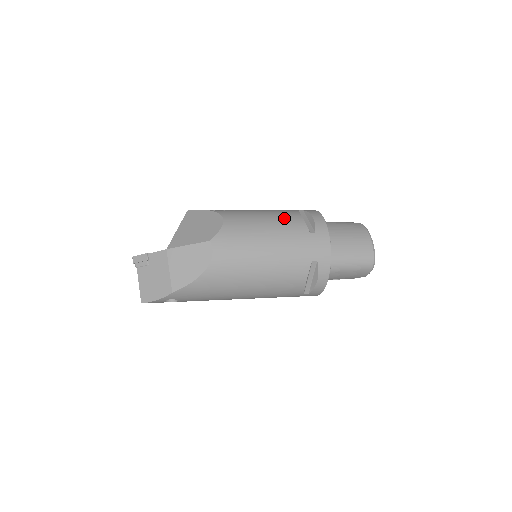
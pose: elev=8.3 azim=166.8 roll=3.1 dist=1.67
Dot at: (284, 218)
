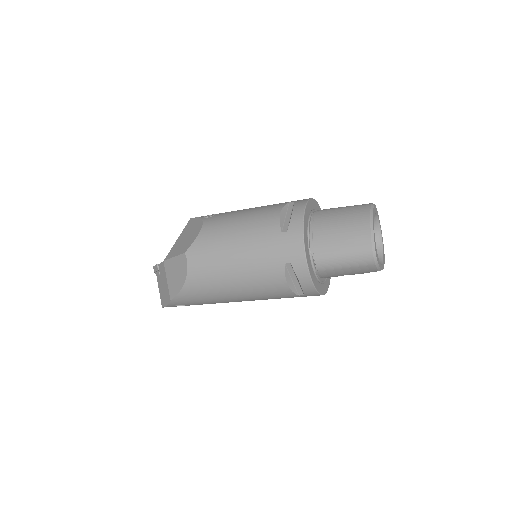
Dot at: (260, 218)
